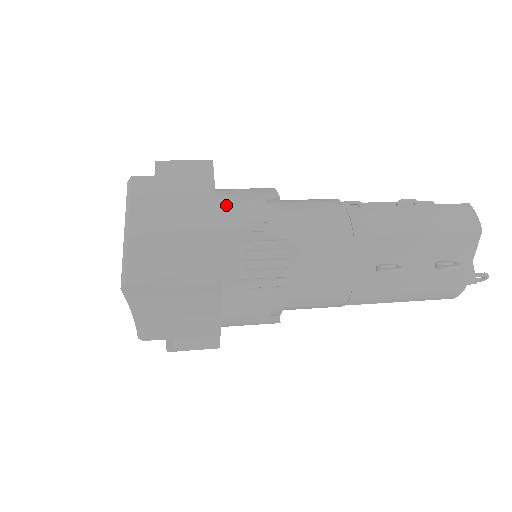
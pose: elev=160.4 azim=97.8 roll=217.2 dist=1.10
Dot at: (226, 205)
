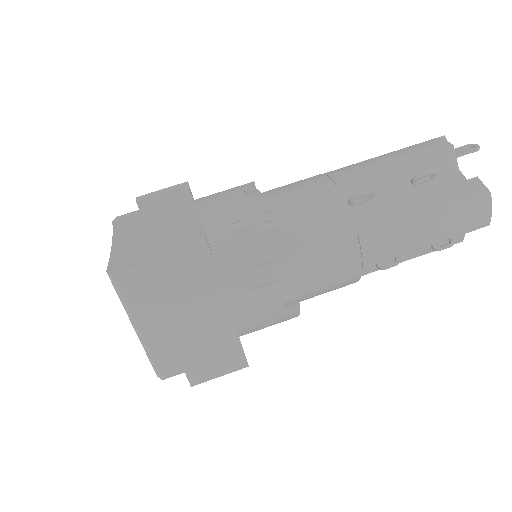
Dot at: (235, 292)
